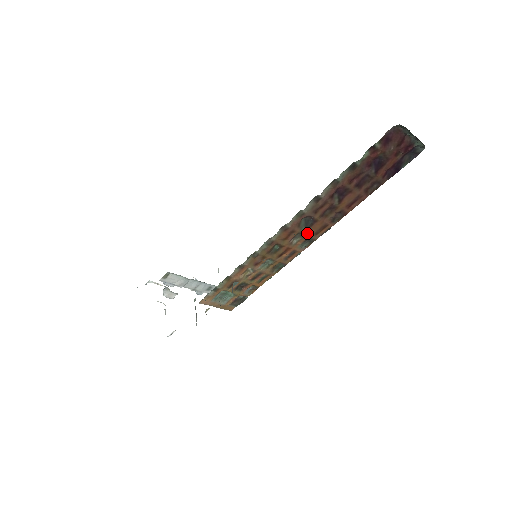
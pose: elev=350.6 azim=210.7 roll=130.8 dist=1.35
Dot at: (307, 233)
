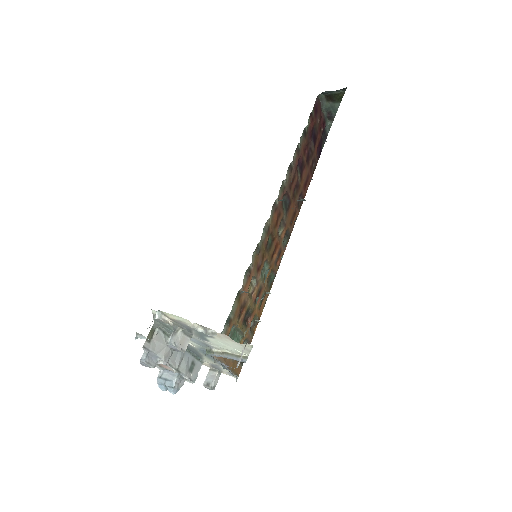
Dot at: (286, 220)
